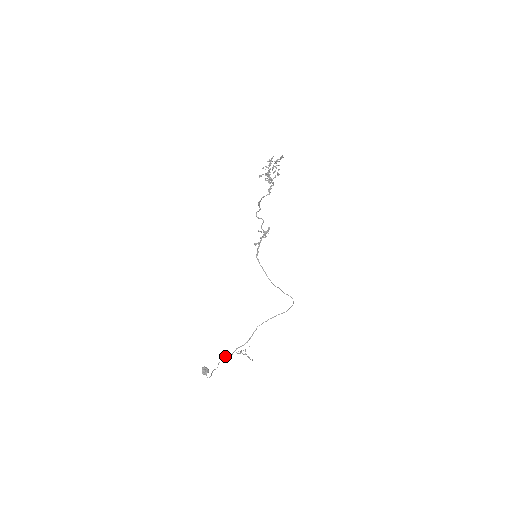
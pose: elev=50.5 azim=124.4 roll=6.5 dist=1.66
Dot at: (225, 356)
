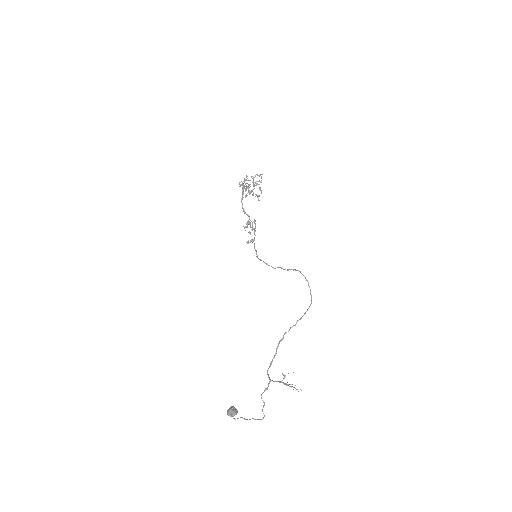
Dot at: (262, 393)
